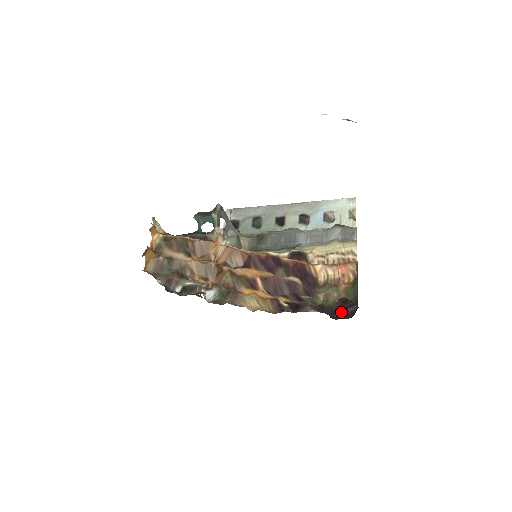
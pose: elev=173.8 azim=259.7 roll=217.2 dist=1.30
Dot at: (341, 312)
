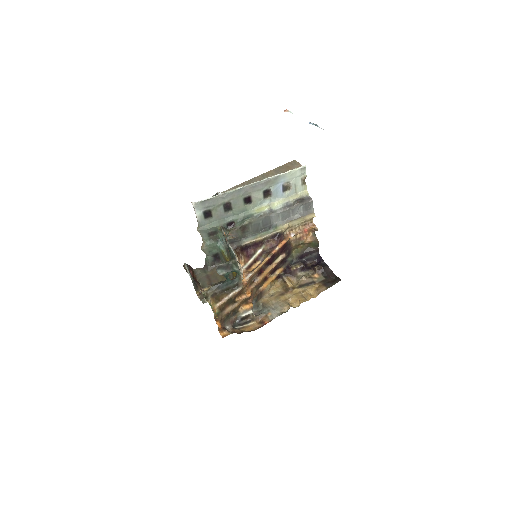
Dot at: (308, 257)
